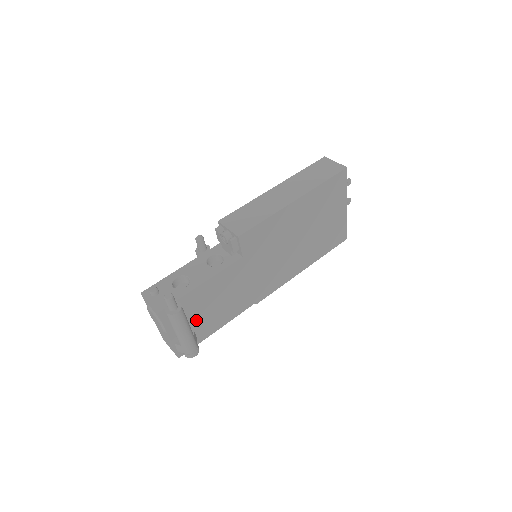
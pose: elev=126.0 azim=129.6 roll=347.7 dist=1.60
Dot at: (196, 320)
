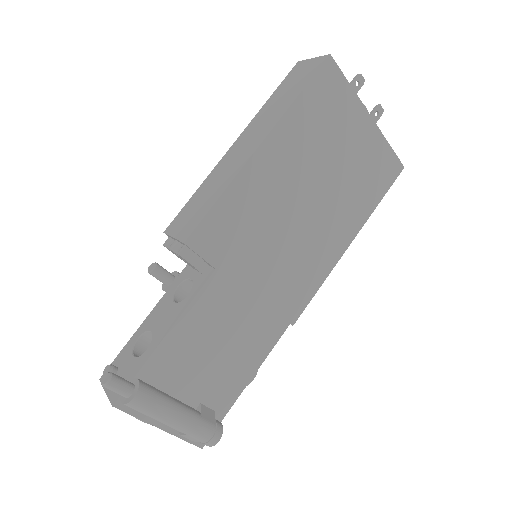
Dot at: (194, 388)
